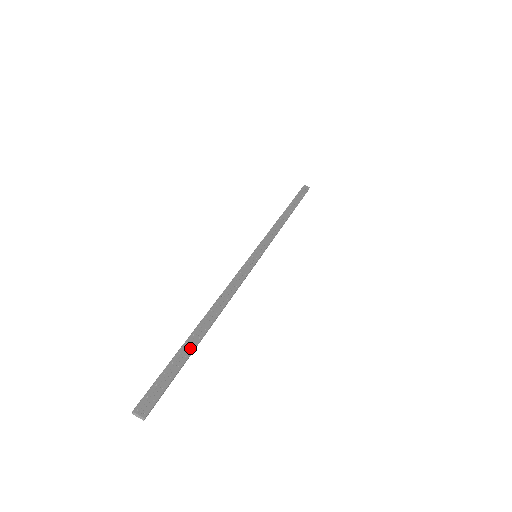
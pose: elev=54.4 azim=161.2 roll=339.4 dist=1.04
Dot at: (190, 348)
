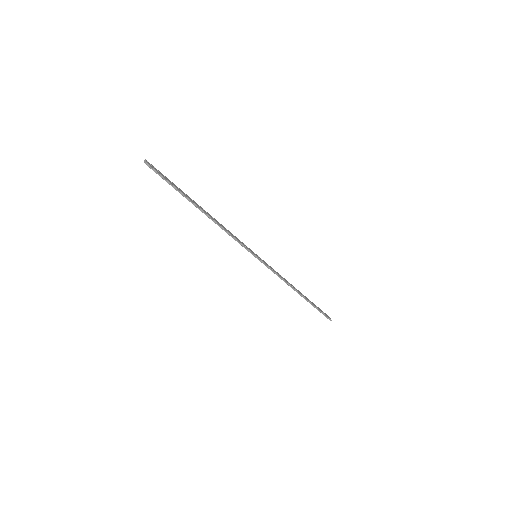
Dot at: (185, 195)
